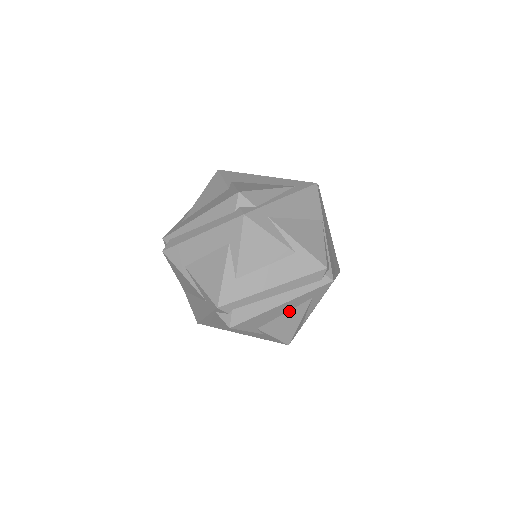
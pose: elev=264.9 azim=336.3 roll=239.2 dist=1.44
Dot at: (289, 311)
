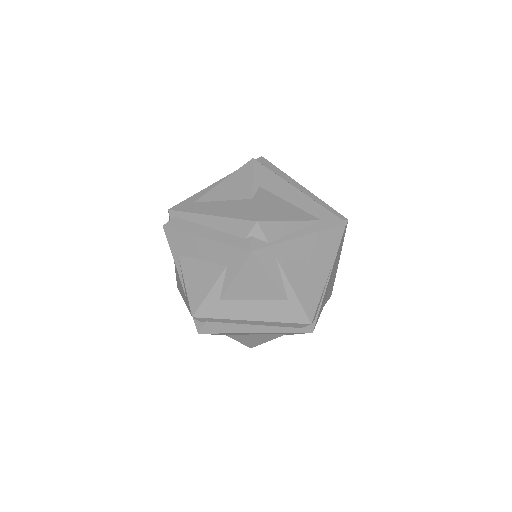
Dot at: (261, 334)
